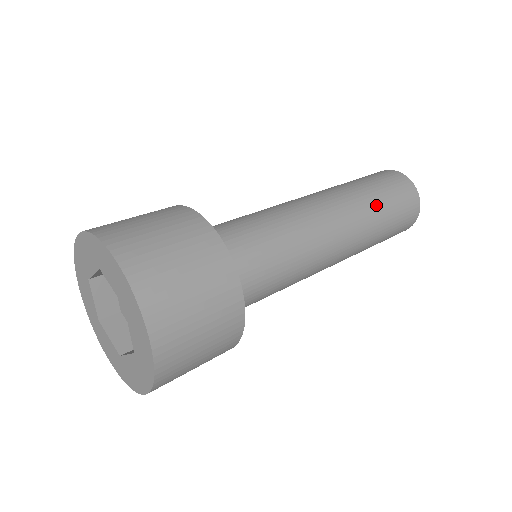
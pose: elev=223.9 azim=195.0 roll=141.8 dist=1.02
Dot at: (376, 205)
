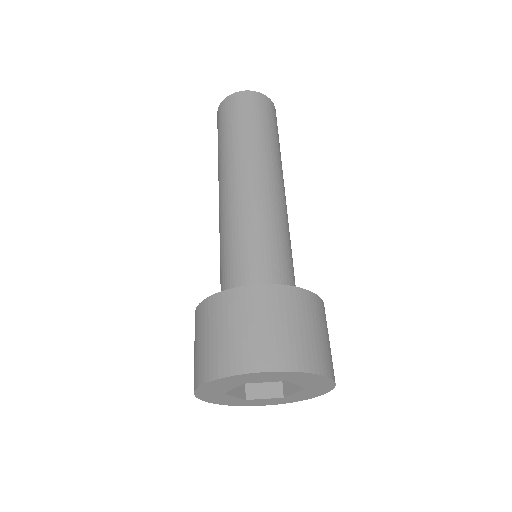
Dot at: occluded
